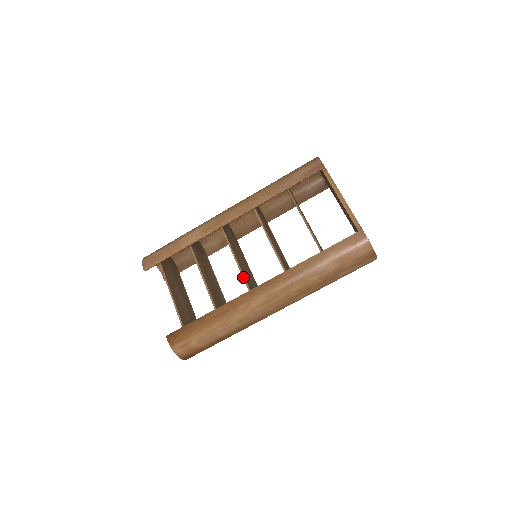
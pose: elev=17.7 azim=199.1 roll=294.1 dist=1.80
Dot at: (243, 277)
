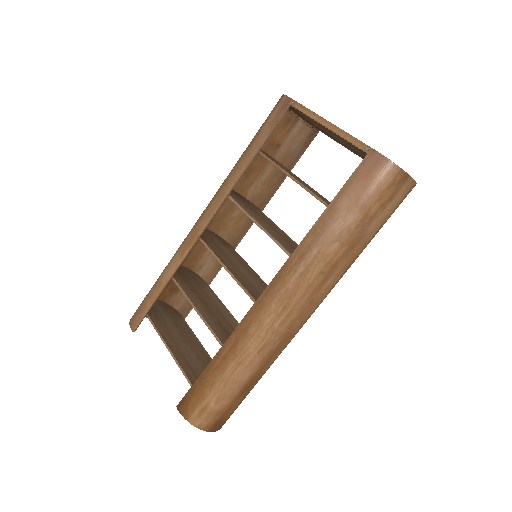
Dot at: (242, 288)
